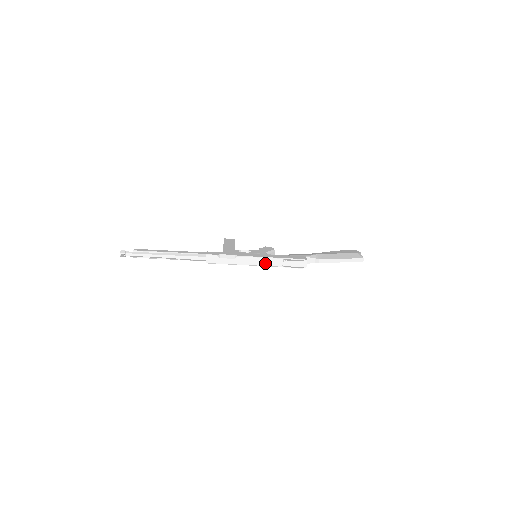
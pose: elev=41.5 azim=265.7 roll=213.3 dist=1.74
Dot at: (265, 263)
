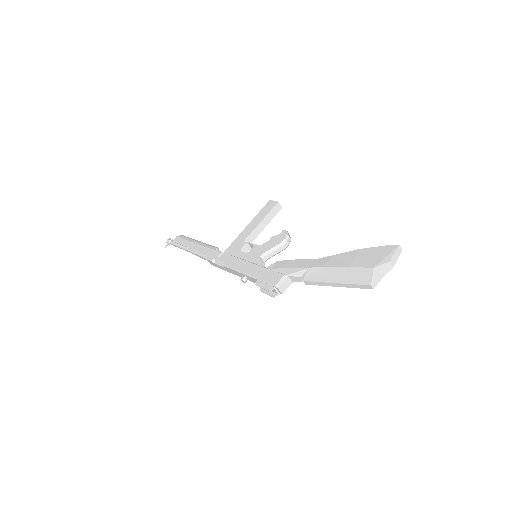
Dot at: (243, 281)
